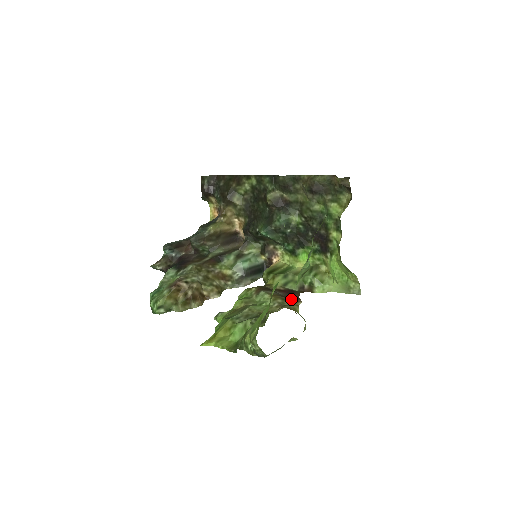
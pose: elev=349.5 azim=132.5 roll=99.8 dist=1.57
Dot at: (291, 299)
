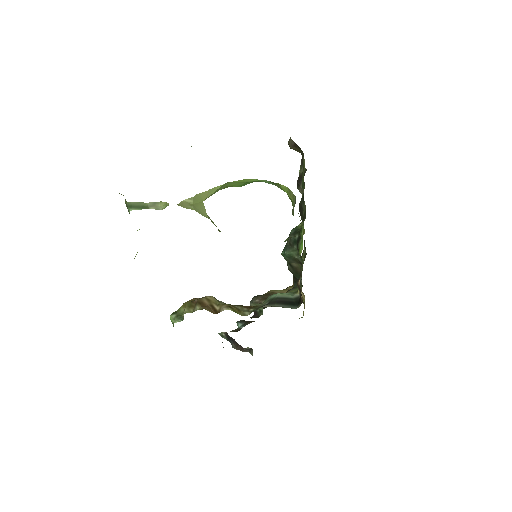
Dot at: occluded
